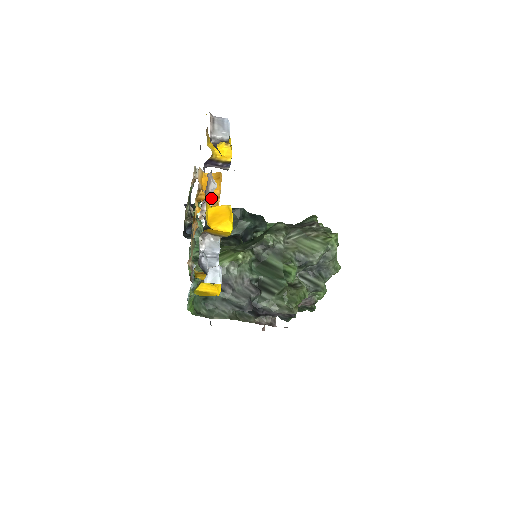
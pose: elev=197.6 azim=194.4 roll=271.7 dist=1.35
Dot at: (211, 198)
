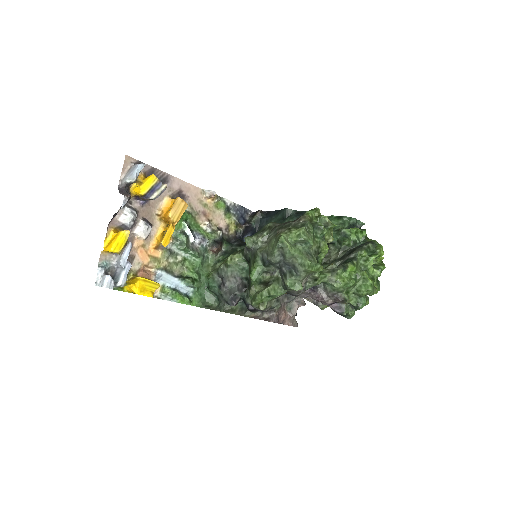
Dot at: (167, 219)
